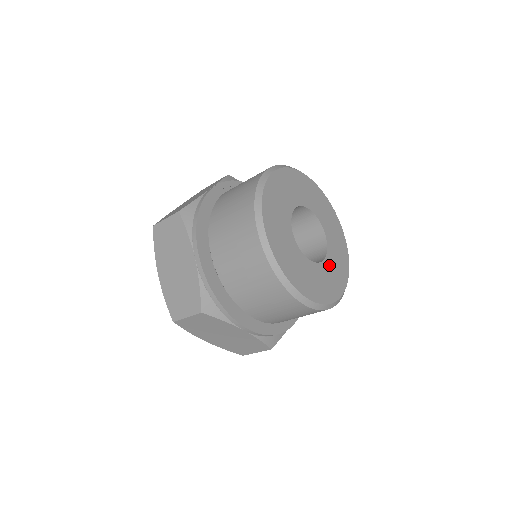
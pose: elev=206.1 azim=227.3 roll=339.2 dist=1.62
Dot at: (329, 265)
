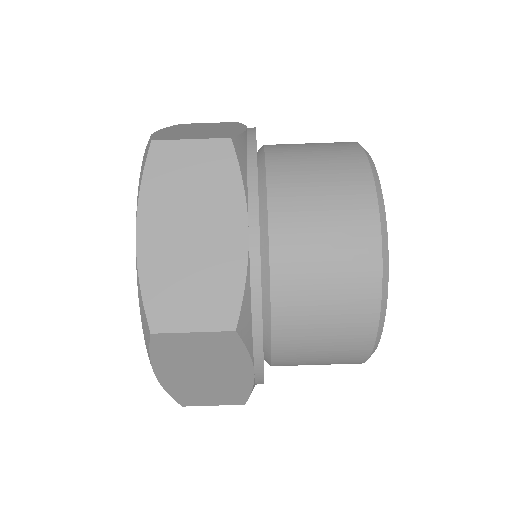
Dot at: occluded
